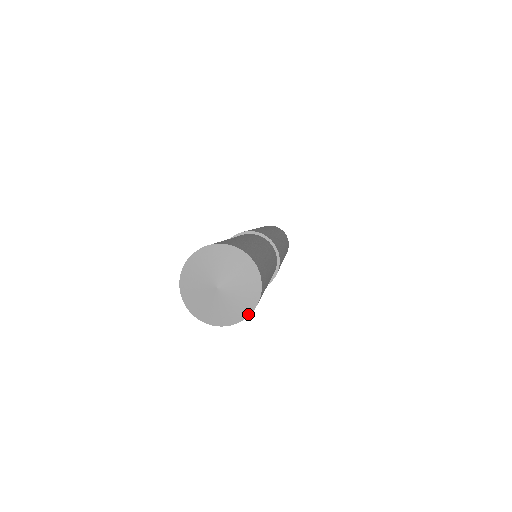
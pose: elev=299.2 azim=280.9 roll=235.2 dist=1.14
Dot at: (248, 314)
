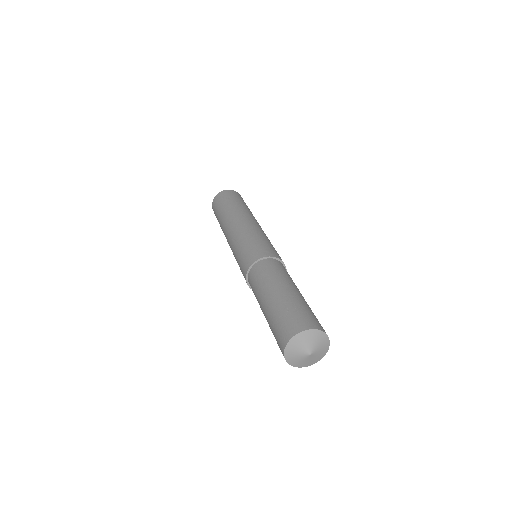
Dot at: occluded
